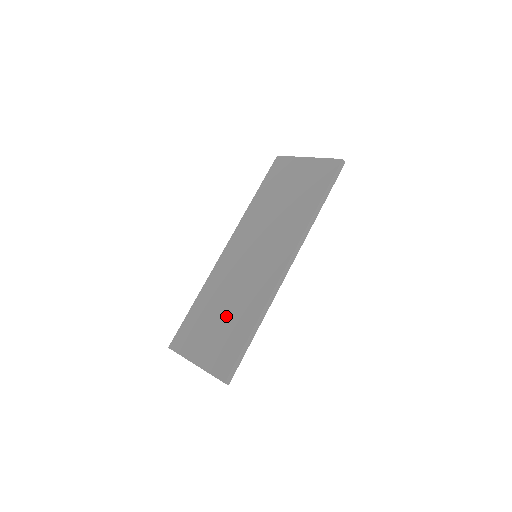
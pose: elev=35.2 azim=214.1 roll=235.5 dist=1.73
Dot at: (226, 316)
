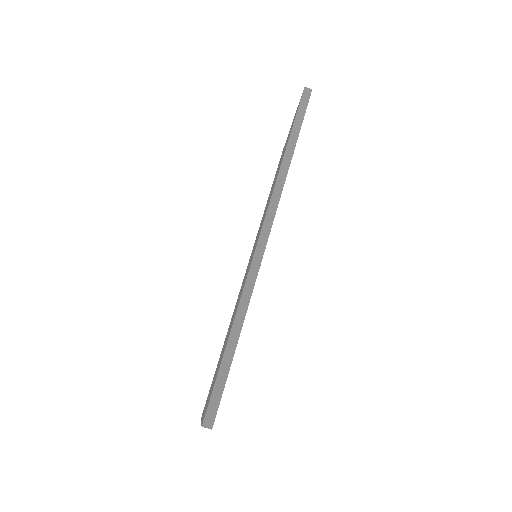
Dot at: (225, 342)
